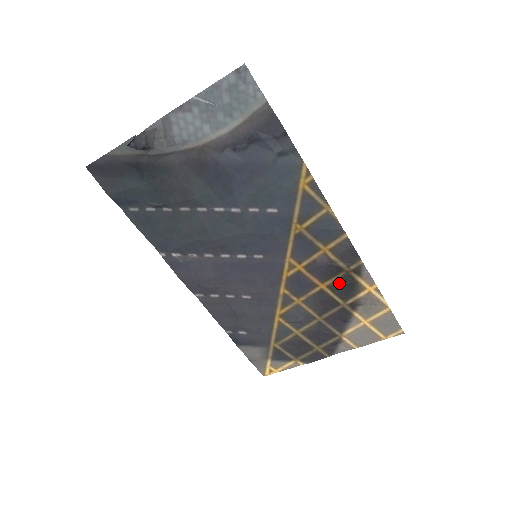
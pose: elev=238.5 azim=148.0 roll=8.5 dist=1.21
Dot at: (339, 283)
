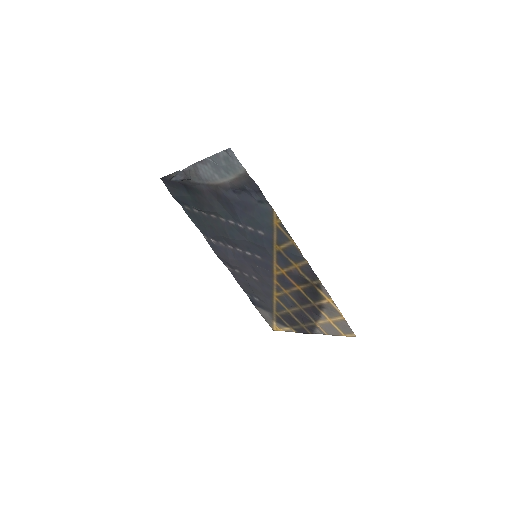
Dot at: (308, 289)
